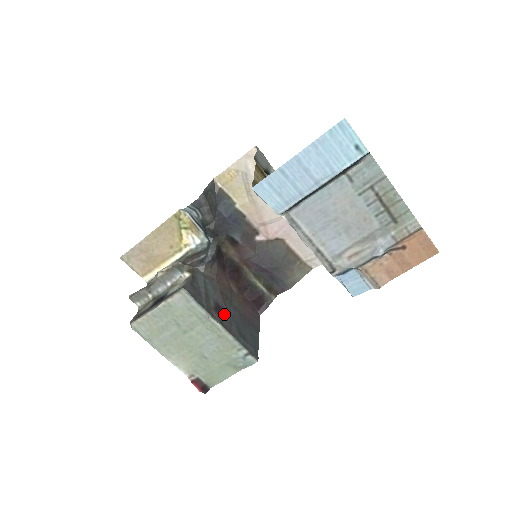
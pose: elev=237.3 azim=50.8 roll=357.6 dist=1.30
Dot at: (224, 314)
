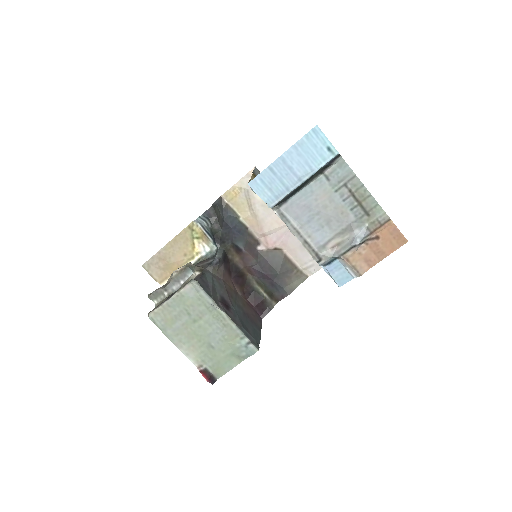
Dot at: (229, 307)
